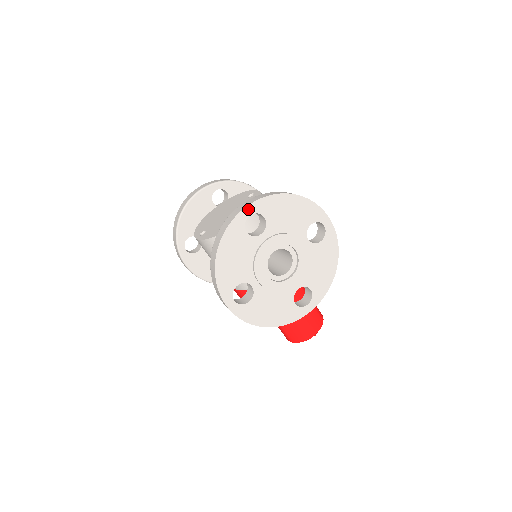
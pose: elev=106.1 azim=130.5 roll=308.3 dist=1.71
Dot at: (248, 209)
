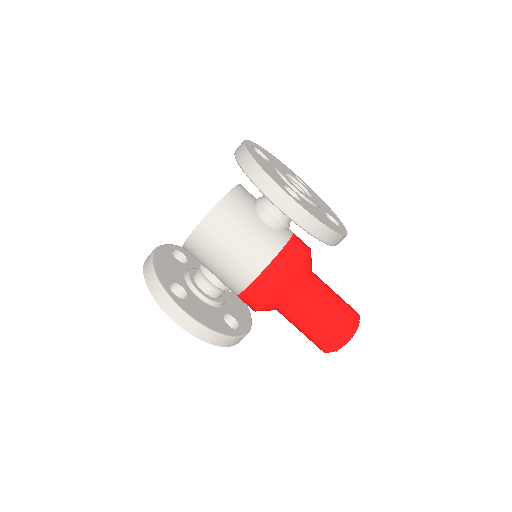
Dot at: (248, 142)
